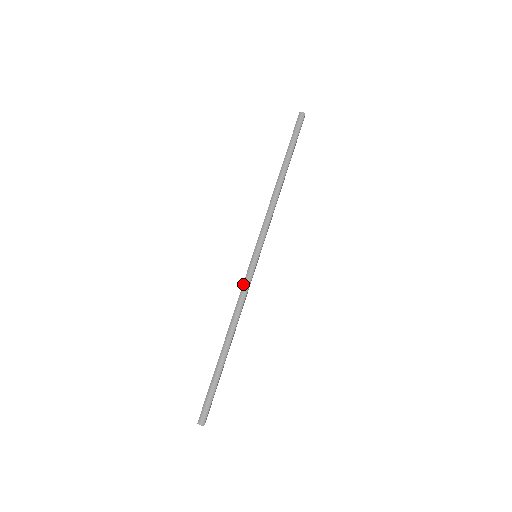
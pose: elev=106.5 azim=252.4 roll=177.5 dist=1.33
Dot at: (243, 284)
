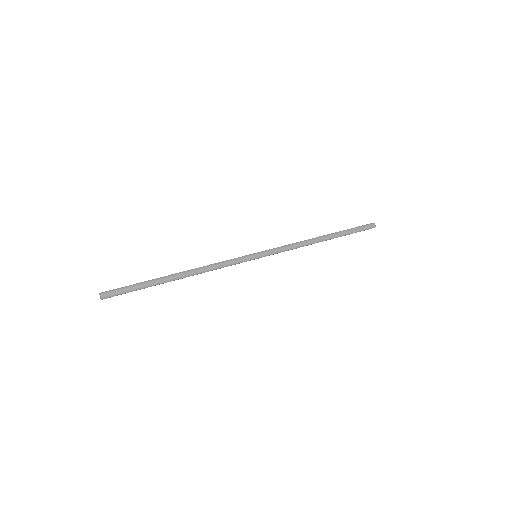
Dot at: (230, 259)
